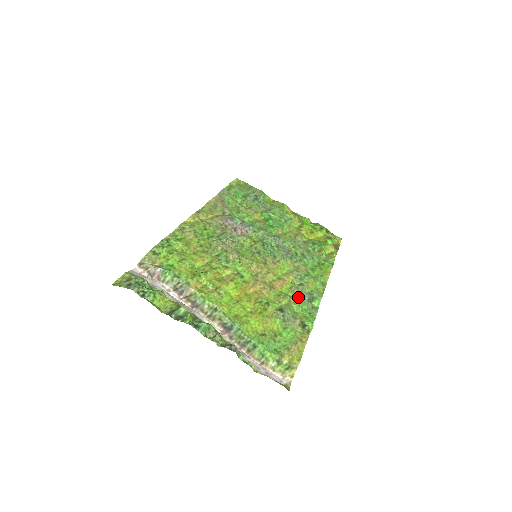
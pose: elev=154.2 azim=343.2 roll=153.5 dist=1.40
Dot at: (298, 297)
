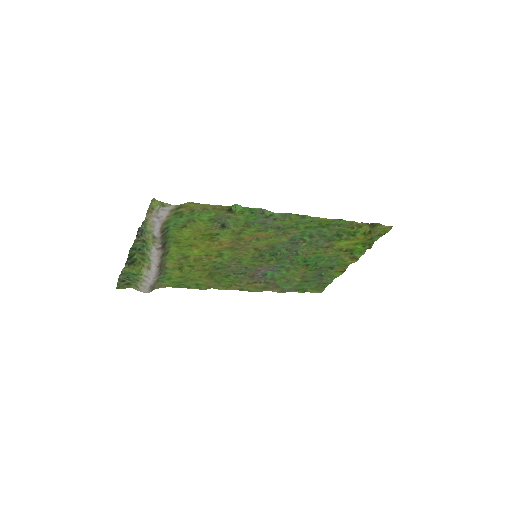
Dot at: (258, 224)
